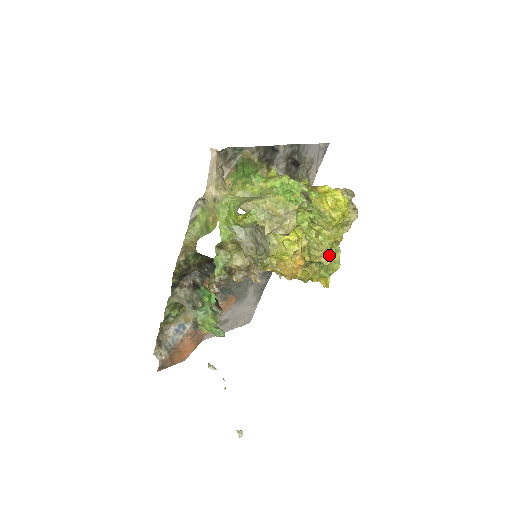
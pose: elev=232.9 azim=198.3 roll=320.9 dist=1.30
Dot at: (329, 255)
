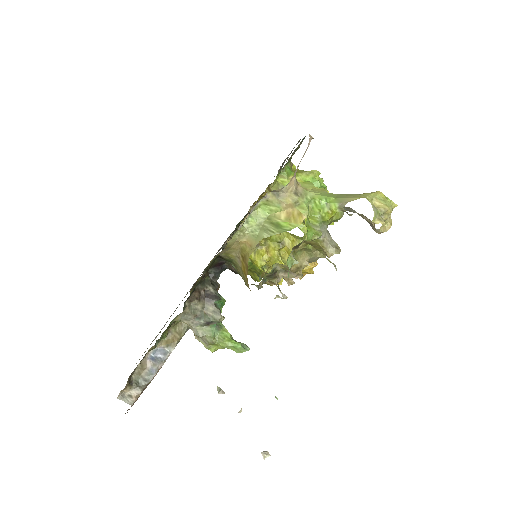
Dot at: occluded
